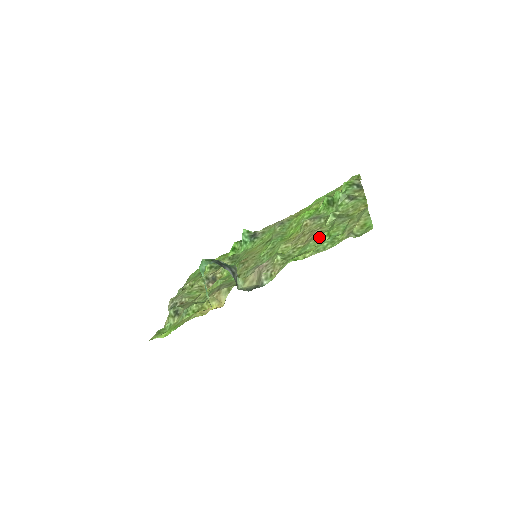
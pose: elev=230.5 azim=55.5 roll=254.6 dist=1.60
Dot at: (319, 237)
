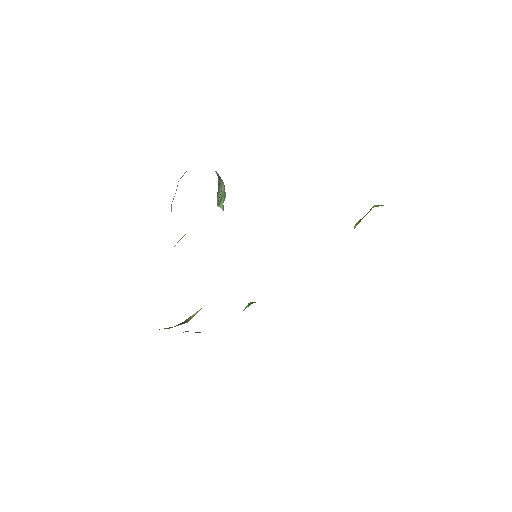
Dot at: occluded
